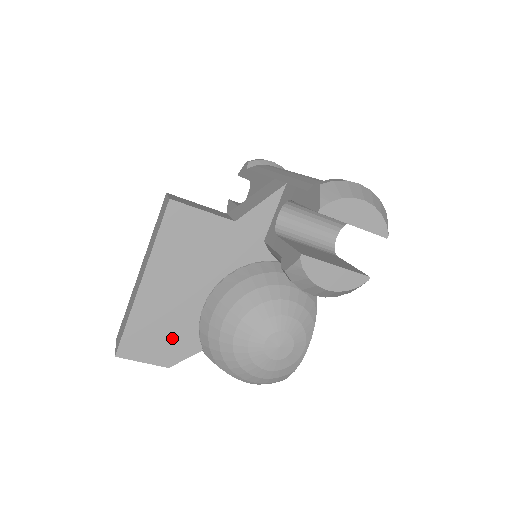
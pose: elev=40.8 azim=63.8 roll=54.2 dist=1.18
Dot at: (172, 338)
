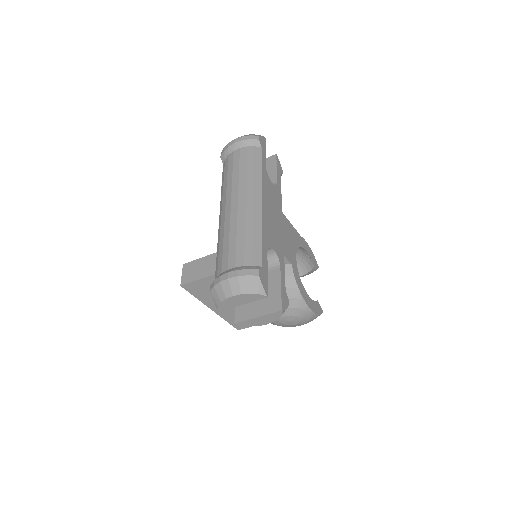
Dot at: occluded
